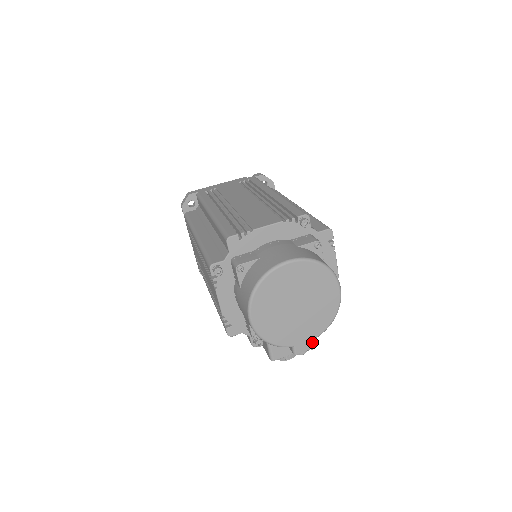
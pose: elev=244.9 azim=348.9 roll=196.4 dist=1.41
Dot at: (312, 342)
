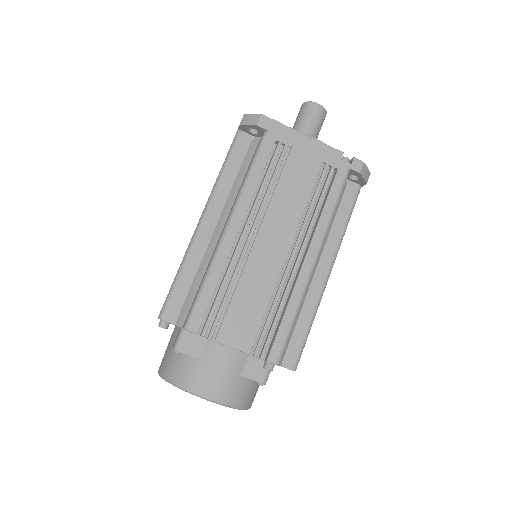
Dot at: occluded
